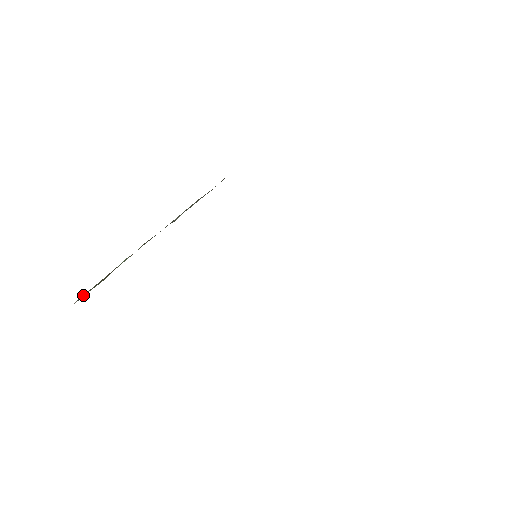
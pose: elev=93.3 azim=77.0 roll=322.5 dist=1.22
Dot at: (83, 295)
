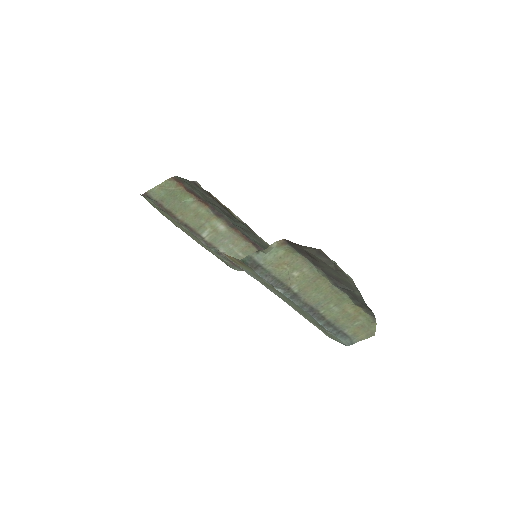
Dot at: (154, 193)
